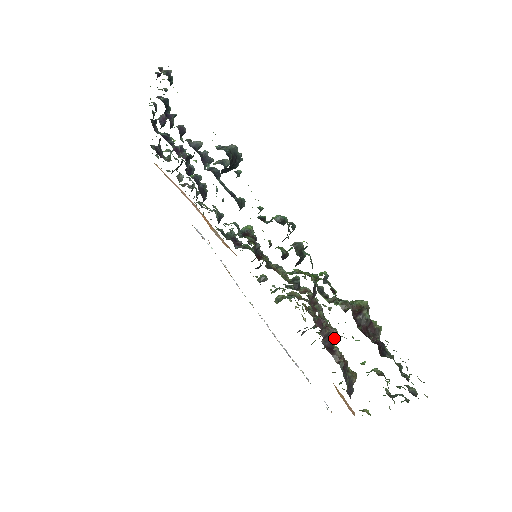
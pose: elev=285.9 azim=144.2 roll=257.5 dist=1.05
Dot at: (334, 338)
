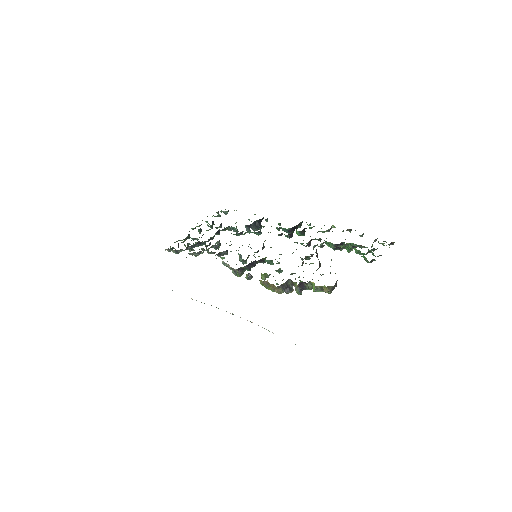
Dot at: (320, 264)
